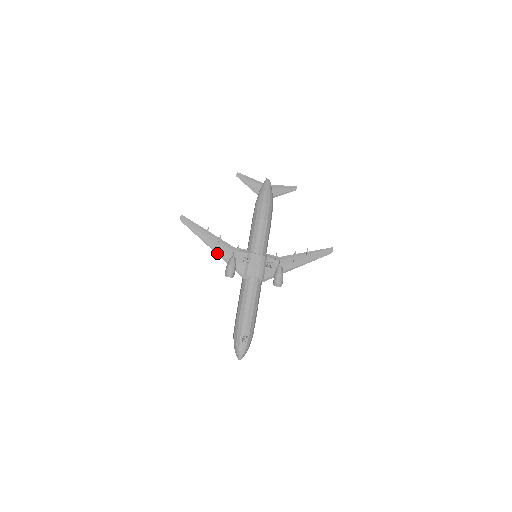
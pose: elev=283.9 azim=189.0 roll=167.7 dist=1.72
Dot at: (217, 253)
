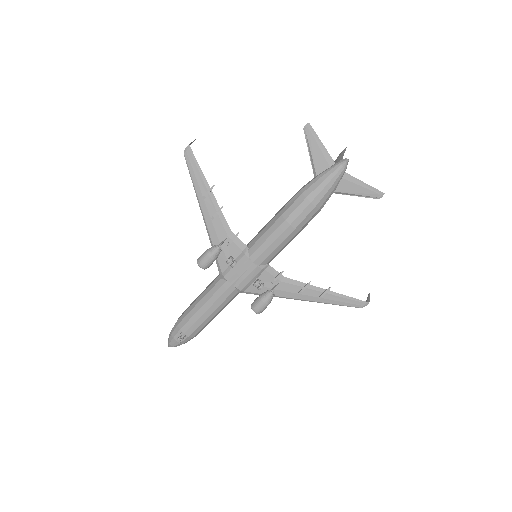
Dot at: (206, 225)
